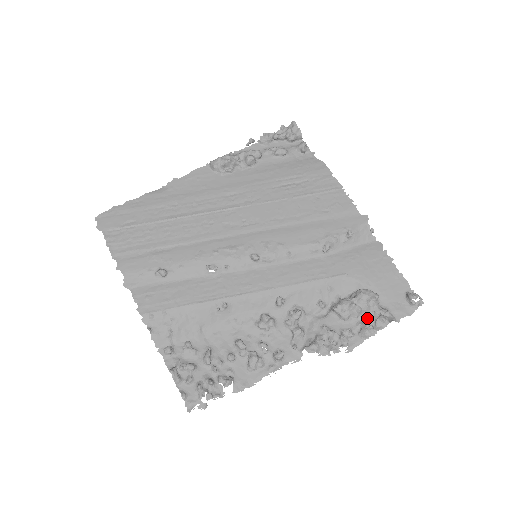
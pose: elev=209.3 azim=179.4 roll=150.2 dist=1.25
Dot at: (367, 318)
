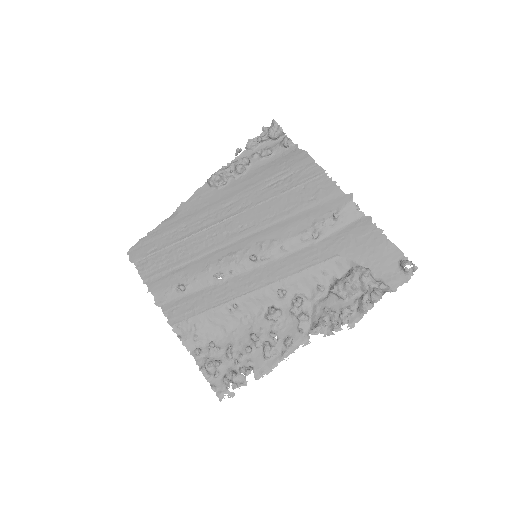
Dot at: (363, 293)
